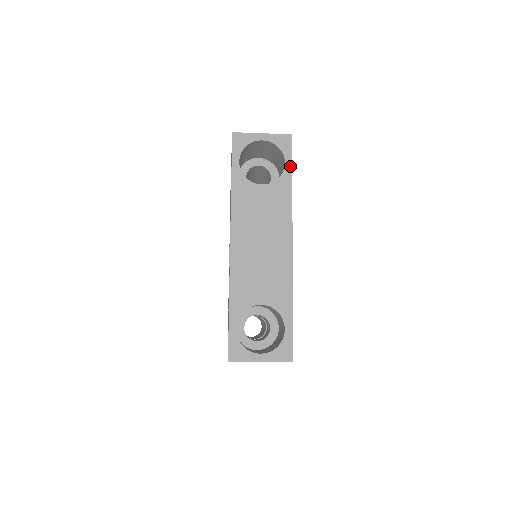
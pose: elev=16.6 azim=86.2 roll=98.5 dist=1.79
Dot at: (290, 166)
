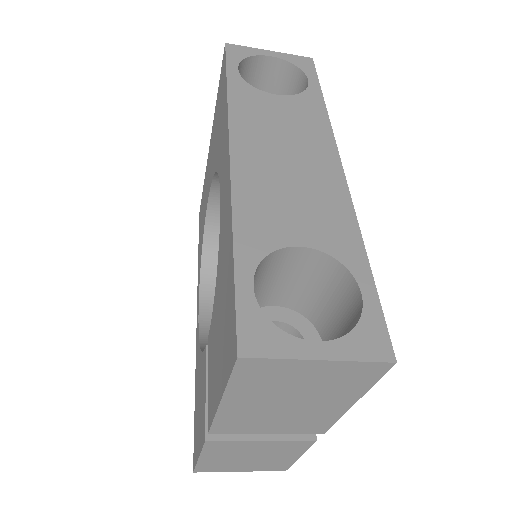
Dot at: (316, 84)
